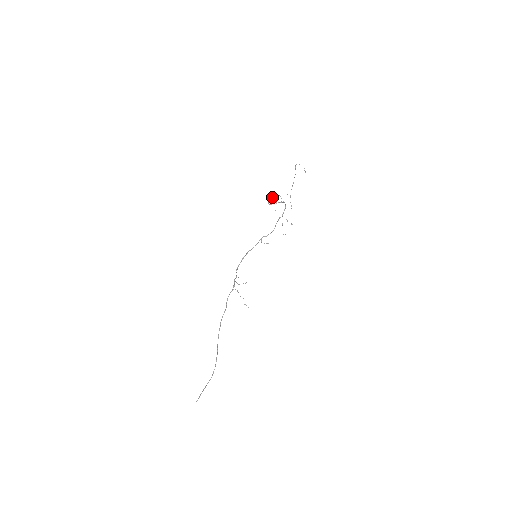
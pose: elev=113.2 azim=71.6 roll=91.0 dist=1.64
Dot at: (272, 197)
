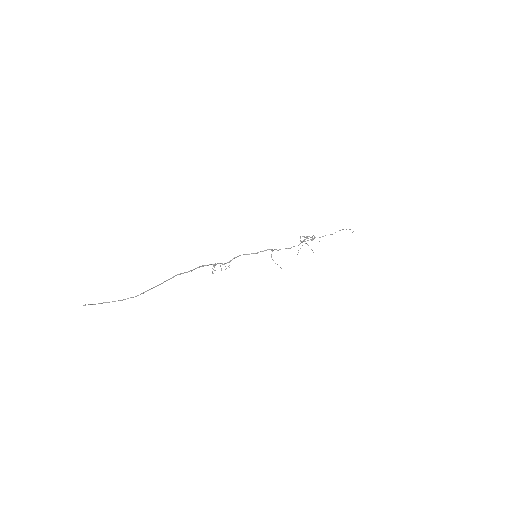
Dot at: occluded
